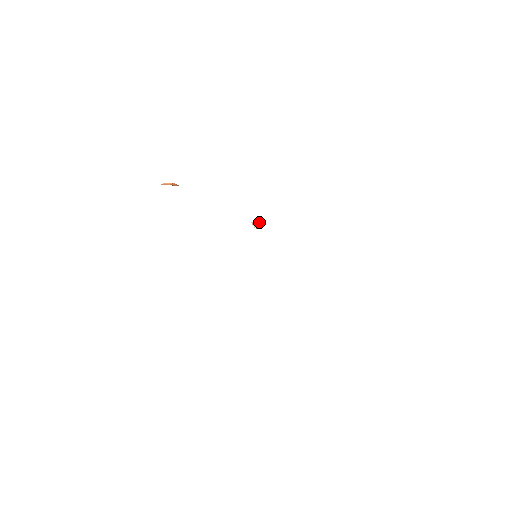
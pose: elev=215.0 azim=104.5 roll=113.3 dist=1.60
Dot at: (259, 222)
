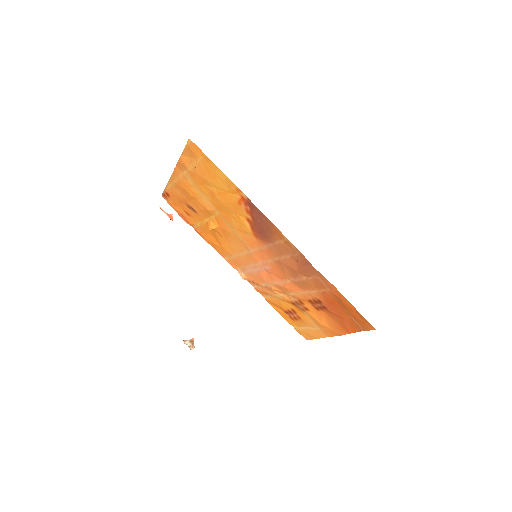
Dot at: (193, 342)
